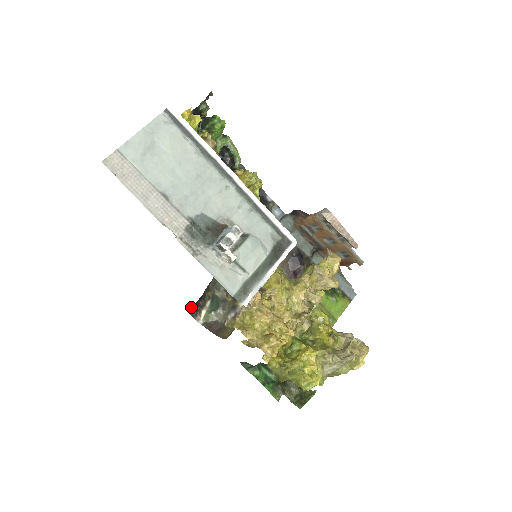
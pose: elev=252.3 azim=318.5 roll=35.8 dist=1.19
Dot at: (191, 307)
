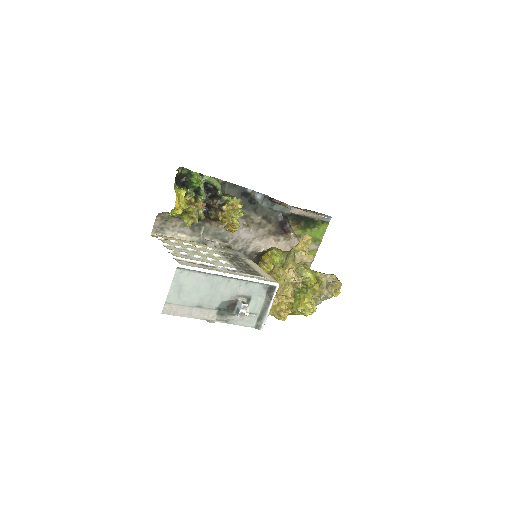
Dot at: occluded
